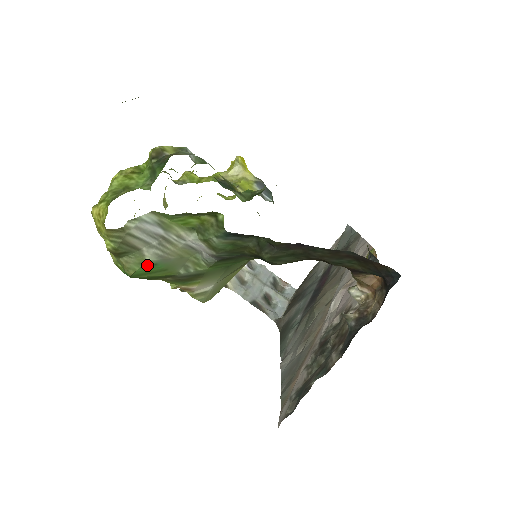
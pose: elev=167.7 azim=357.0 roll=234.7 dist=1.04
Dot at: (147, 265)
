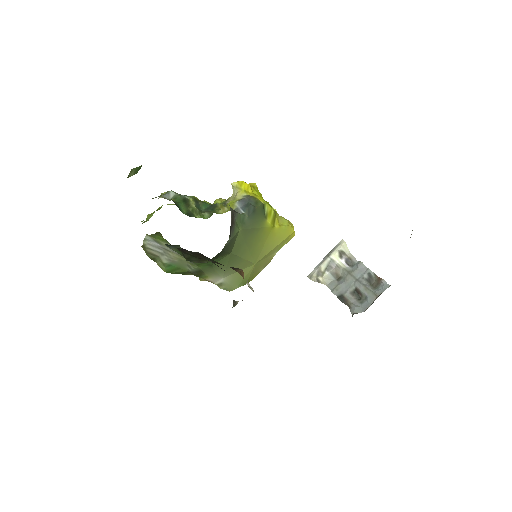
Dot at: (167, 265)
